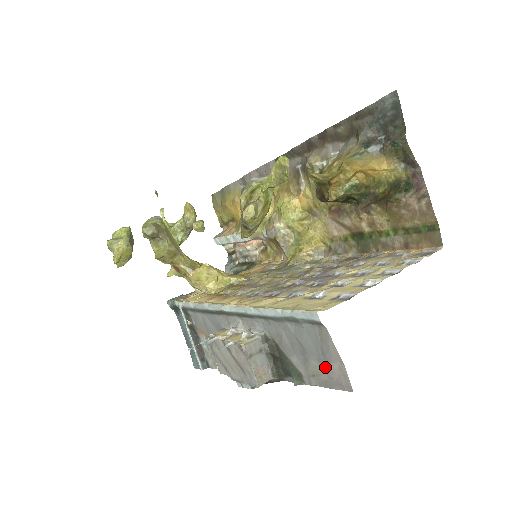
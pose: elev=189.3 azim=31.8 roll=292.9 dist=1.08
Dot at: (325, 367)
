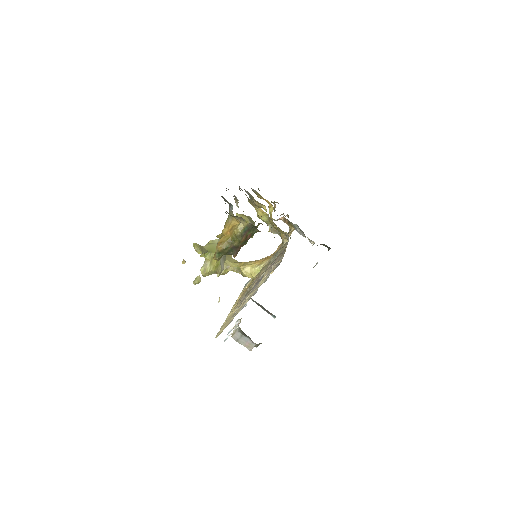
Dot at: occluded
